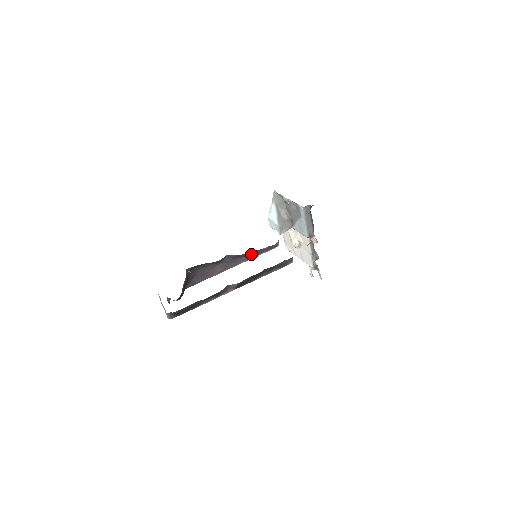
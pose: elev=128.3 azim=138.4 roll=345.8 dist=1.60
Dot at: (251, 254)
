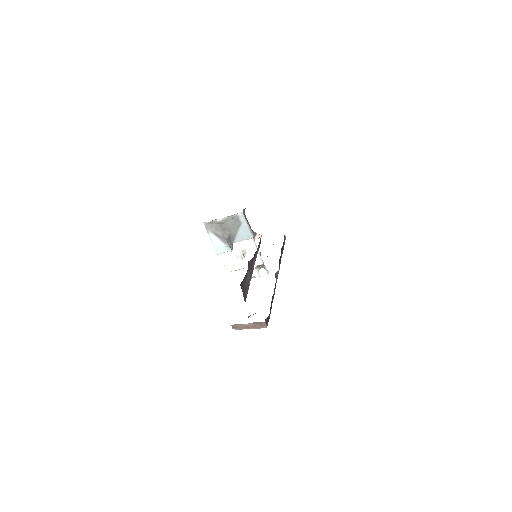
Dot at: (255, 254)
